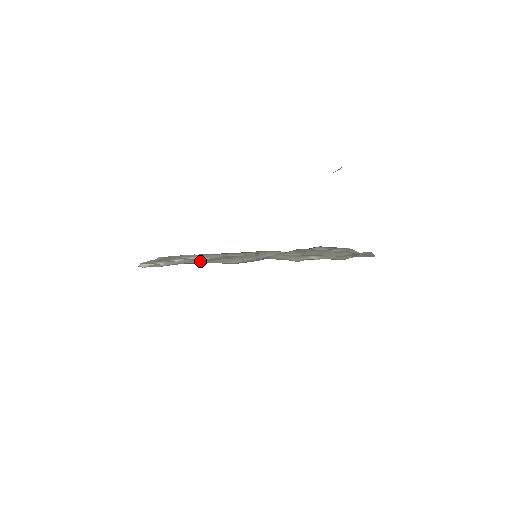
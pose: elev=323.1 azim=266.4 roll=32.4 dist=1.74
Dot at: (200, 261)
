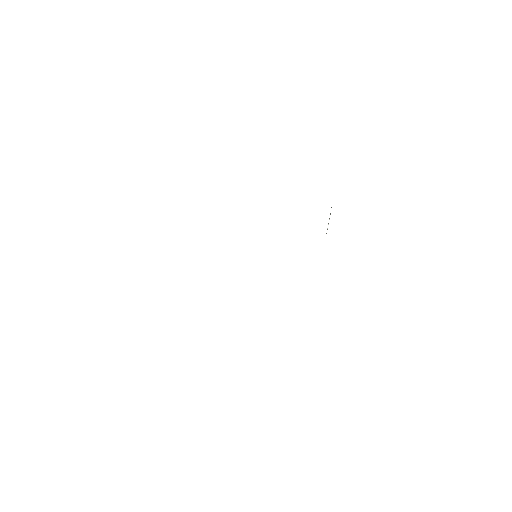
Dot at: occluded
